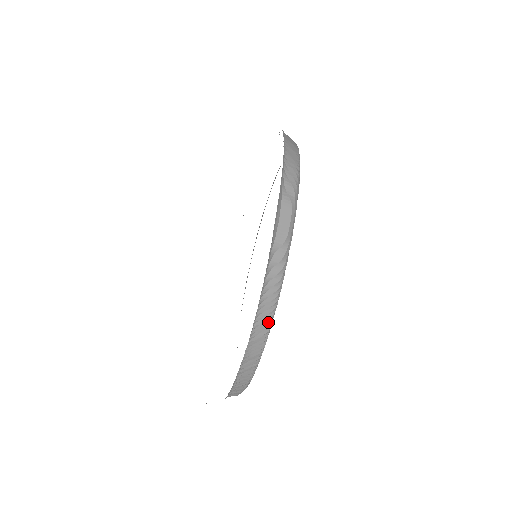
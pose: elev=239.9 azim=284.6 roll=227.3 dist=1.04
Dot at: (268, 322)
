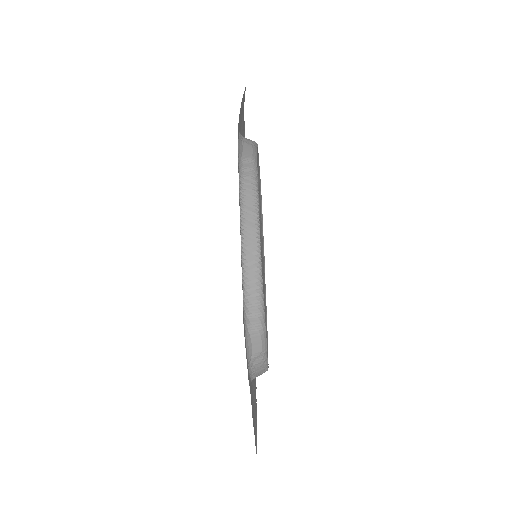
Dot at: (254, 212)
